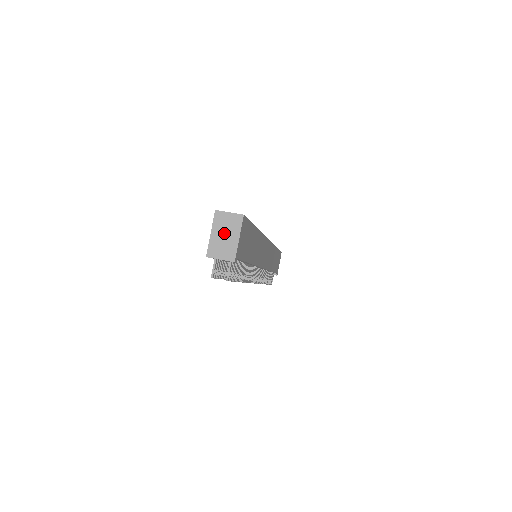
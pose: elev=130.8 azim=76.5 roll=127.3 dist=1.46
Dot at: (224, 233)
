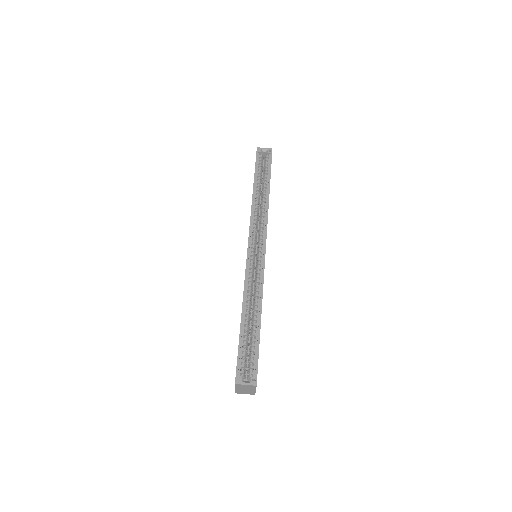
Dot at: (244, 389)
